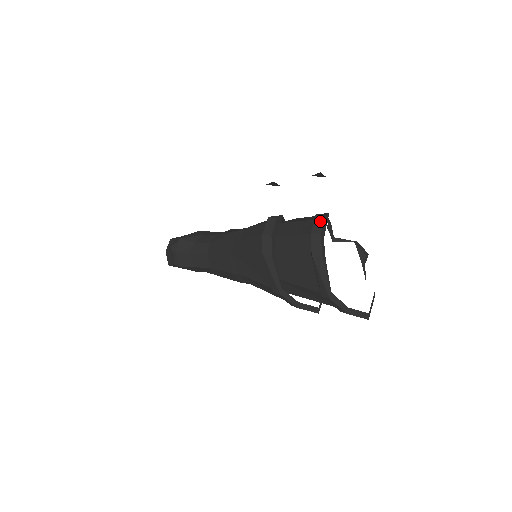
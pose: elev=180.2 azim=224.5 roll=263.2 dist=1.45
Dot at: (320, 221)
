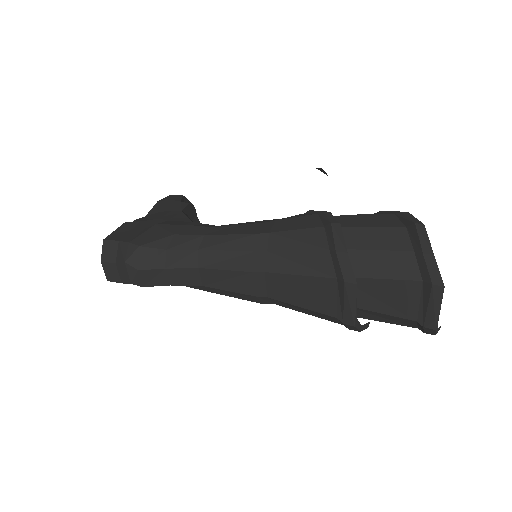
Dot at: (424, 233)
